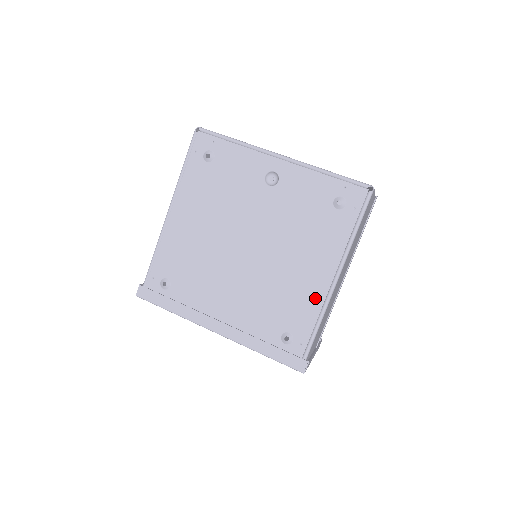
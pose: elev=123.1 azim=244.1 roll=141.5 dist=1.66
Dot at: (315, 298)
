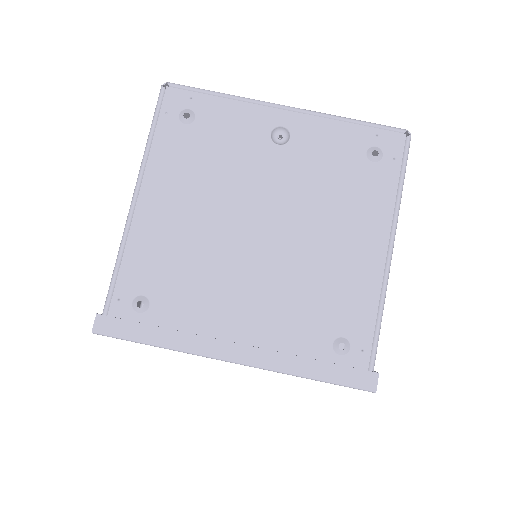
Dot at: (369, 281)
